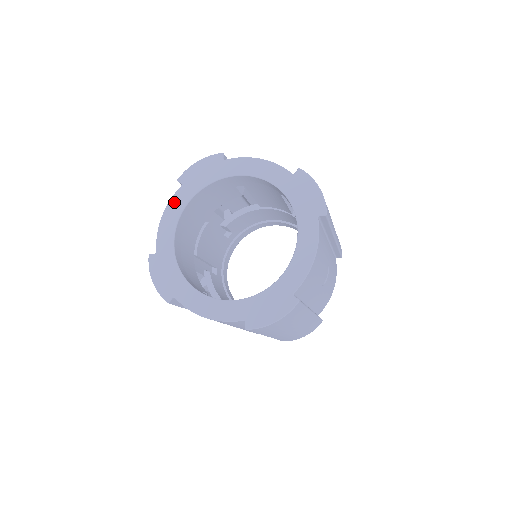
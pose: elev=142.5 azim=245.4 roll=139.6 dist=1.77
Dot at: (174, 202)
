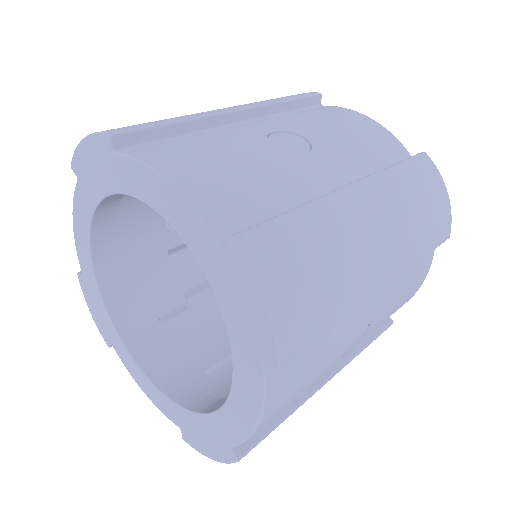
Dot at: (77, 207)
